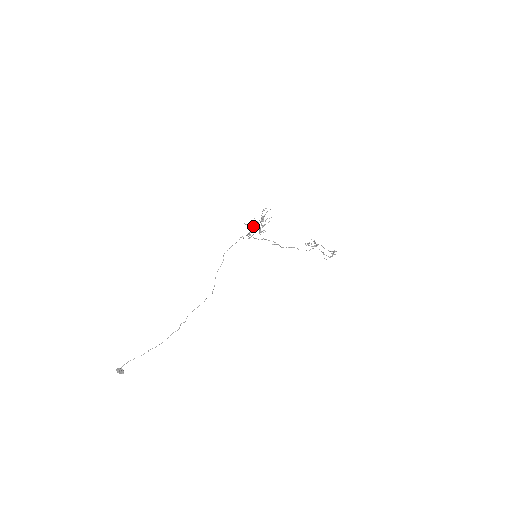
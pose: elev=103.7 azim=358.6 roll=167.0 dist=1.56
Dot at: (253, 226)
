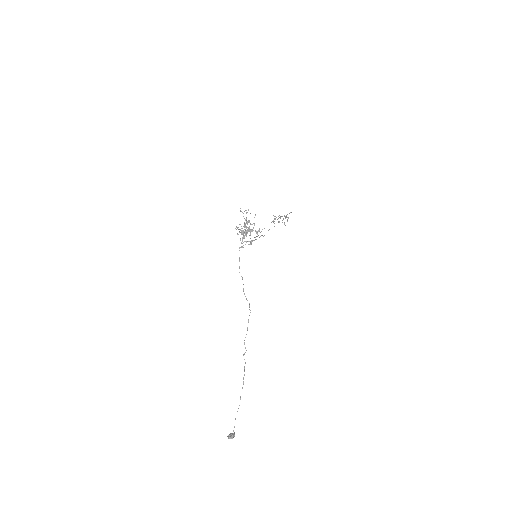
Dot at: (243, 232)
